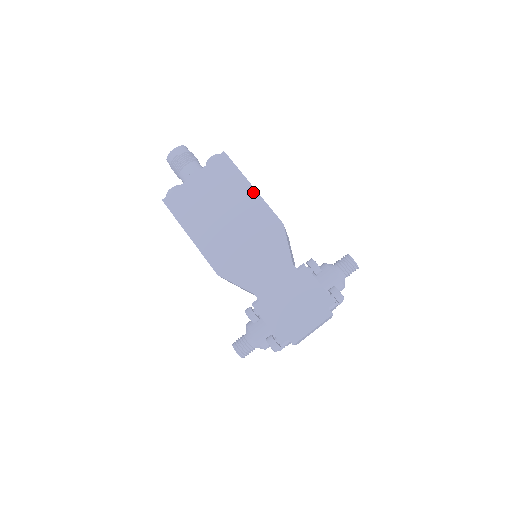
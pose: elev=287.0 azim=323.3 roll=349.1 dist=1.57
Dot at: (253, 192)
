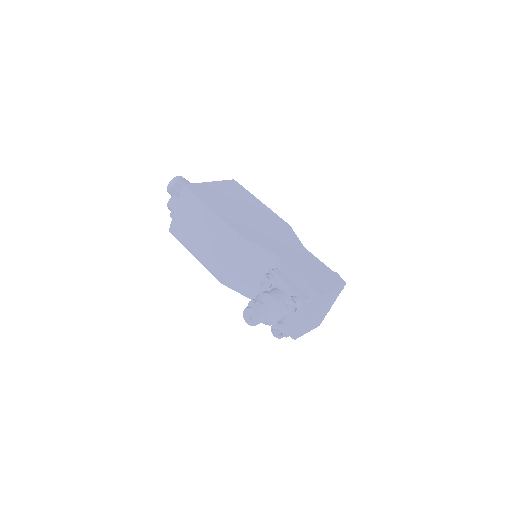
Dot at: (262, 204)
